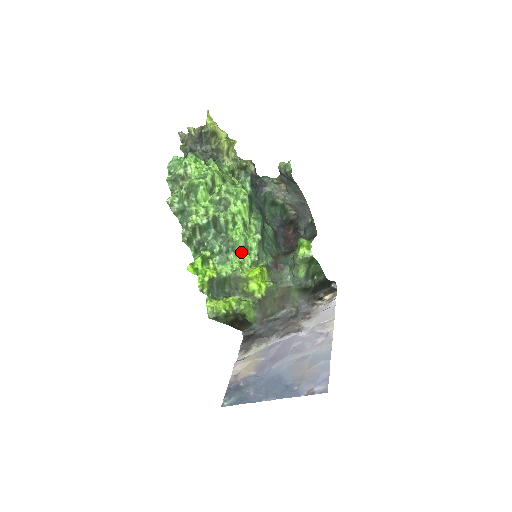
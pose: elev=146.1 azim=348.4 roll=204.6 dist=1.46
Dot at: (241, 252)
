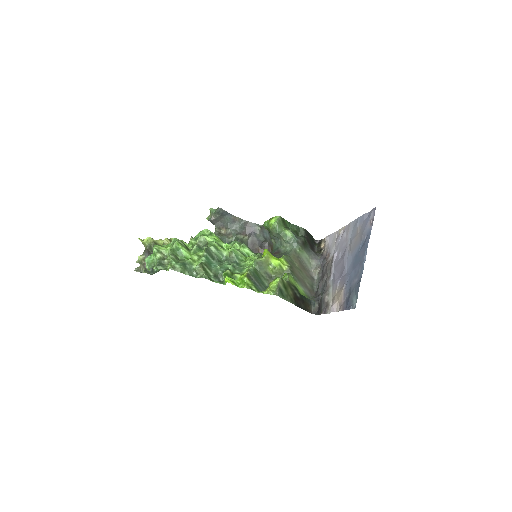
Dot at: (245, 258)
